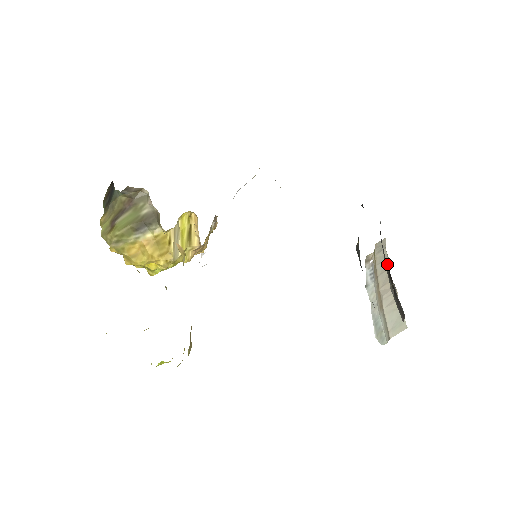
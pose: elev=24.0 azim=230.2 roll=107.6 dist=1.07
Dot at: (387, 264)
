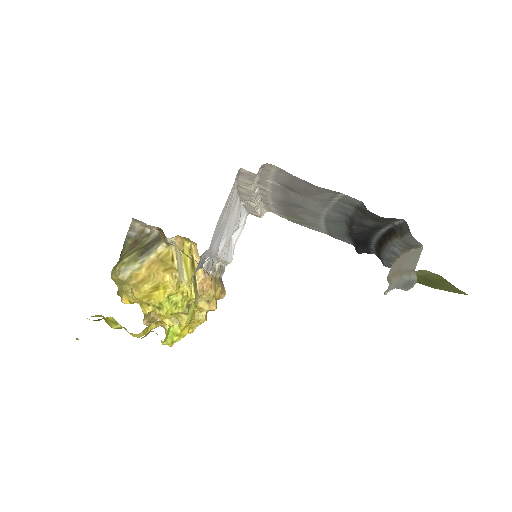
Dot at: (395, 261)
